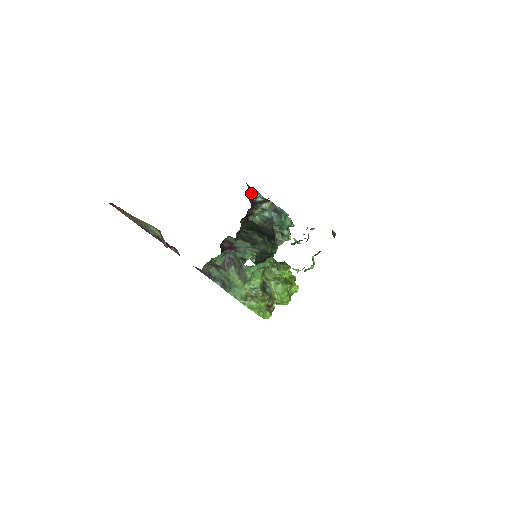
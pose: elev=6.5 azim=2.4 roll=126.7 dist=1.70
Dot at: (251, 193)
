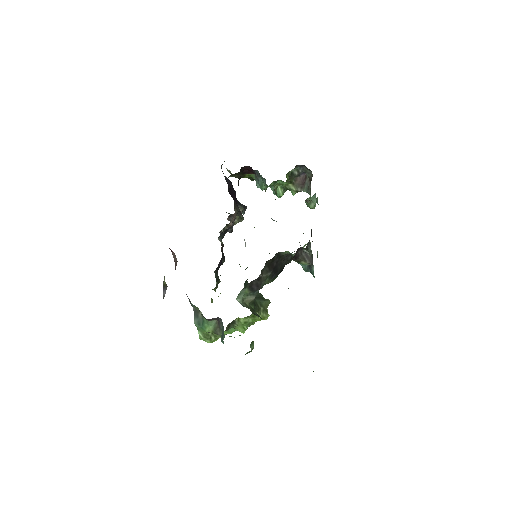
Dot at: occluded
